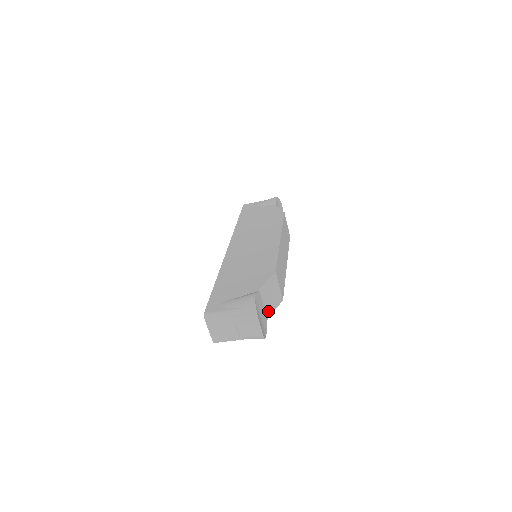
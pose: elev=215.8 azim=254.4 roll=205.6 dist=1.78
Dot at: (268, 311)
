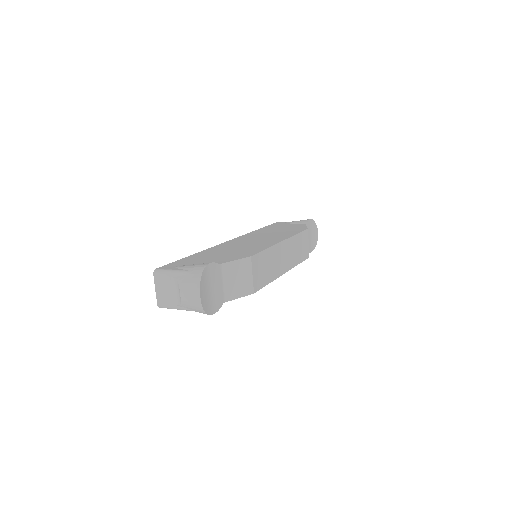
Dot at: (228, 294)
